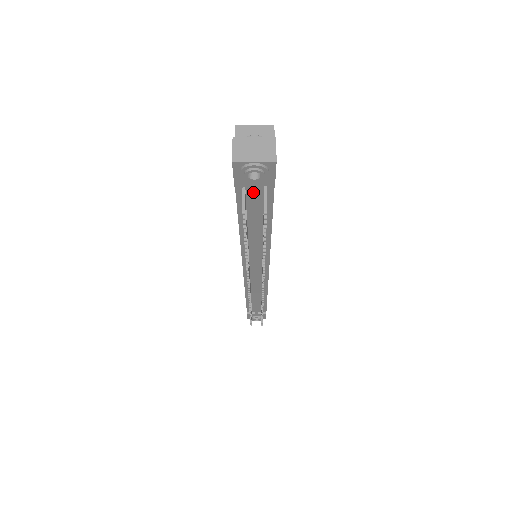
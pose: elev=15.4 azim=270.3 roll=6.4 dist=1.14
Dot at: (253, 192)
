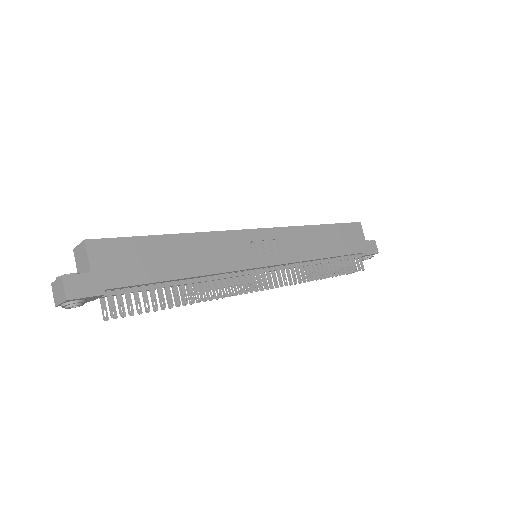
Dot at: occluded
